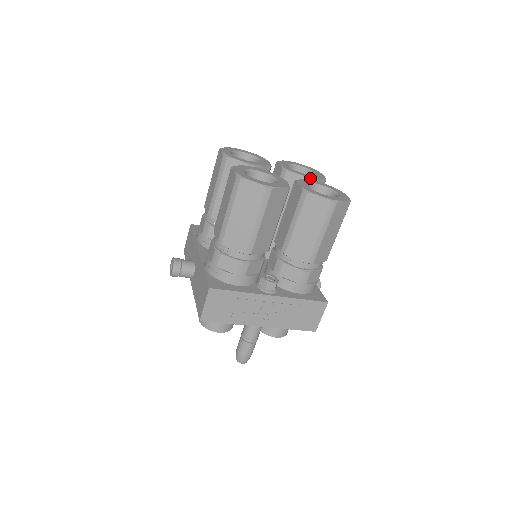
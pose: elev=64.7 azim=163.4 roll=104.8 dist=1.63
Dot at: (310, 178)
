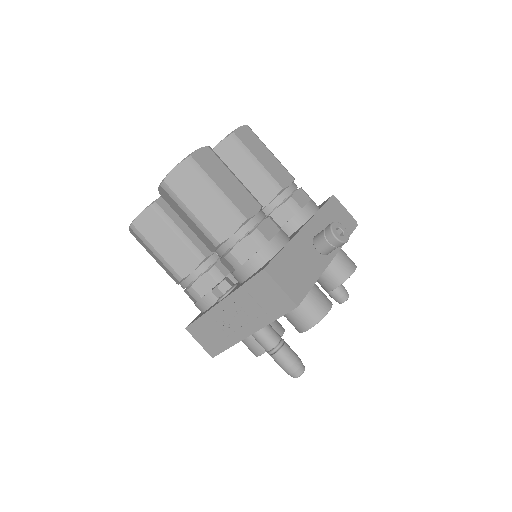
Dot at: occluded
